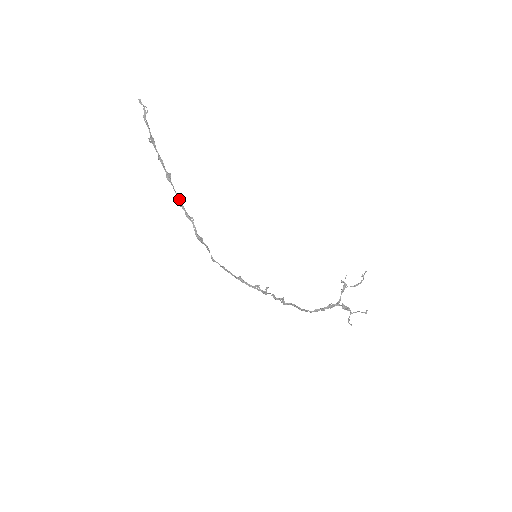
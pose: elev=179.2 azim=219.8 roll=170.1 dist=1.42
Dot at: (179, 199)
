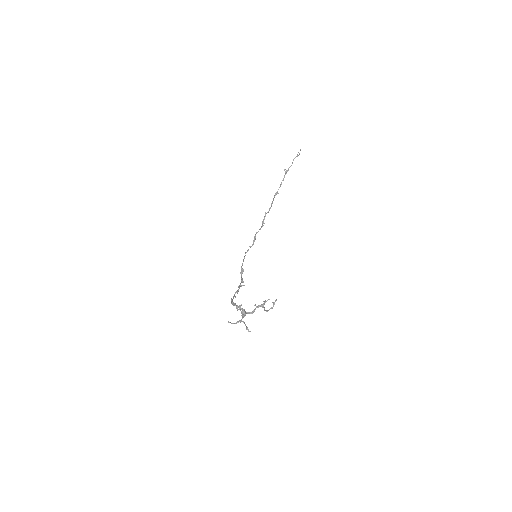
Dot at: (269, 210)
